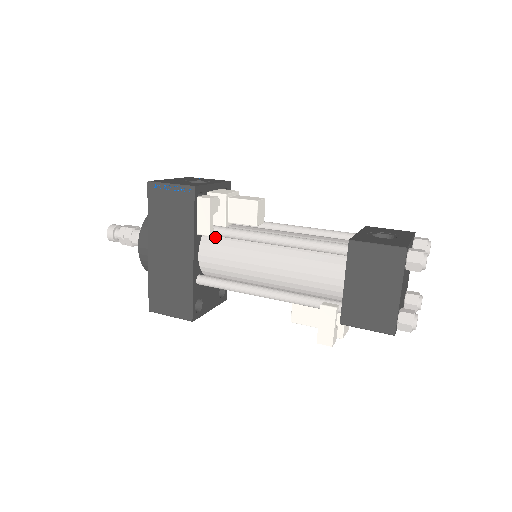
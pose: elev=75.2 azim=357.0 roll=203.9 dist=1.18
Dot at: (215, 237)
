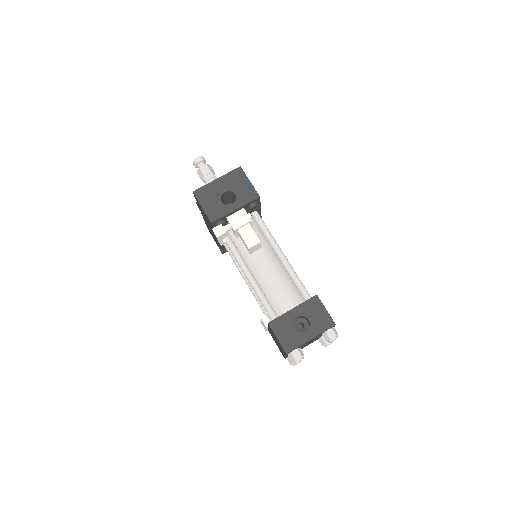
Dot at: occluded
